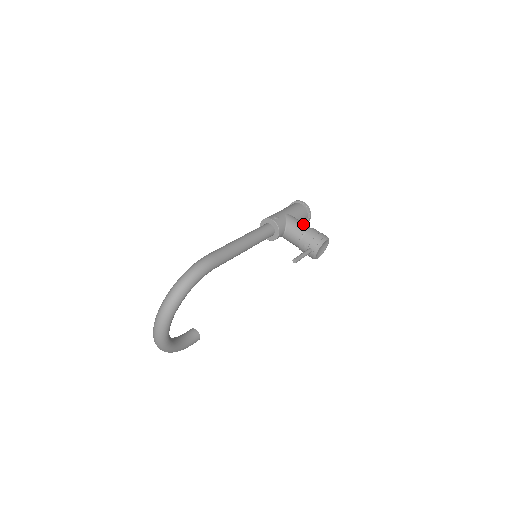
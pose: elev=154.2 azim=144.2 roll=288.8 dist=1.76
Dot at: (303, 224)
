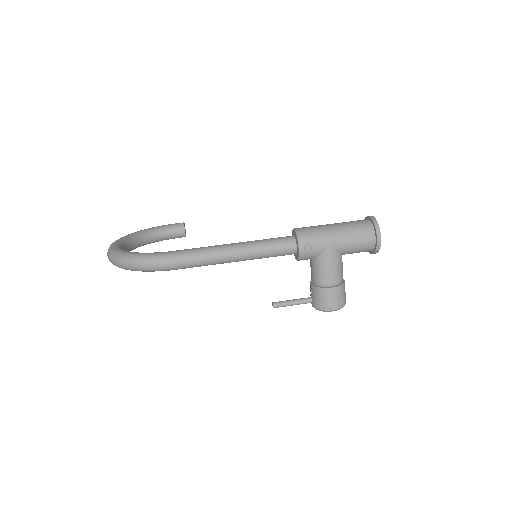
Dot at: (333, 274)
